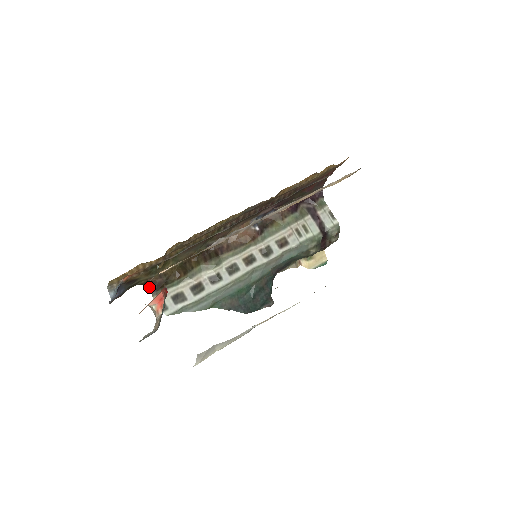
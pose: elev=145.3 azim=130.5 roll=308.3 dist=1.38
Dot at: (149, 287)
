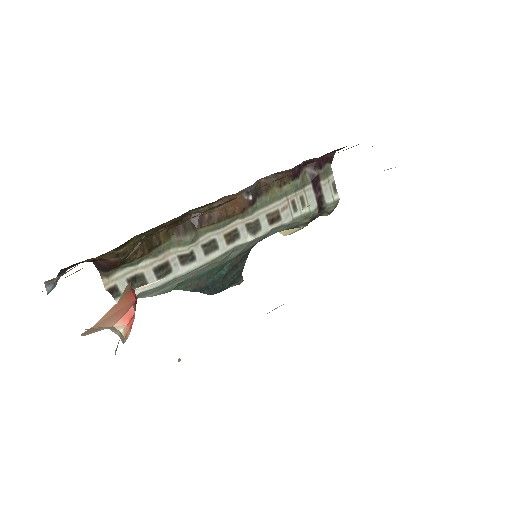
Dot at: (98, 265)
